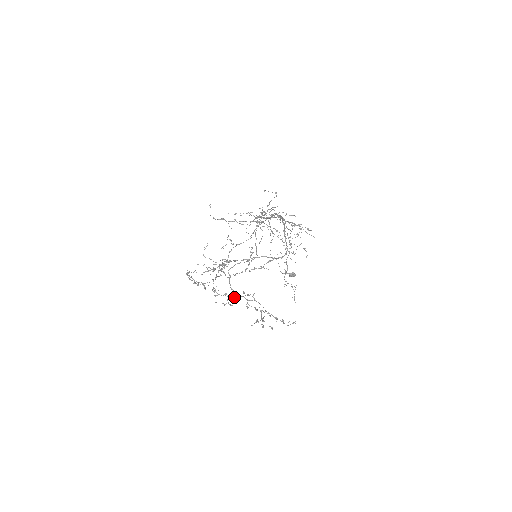
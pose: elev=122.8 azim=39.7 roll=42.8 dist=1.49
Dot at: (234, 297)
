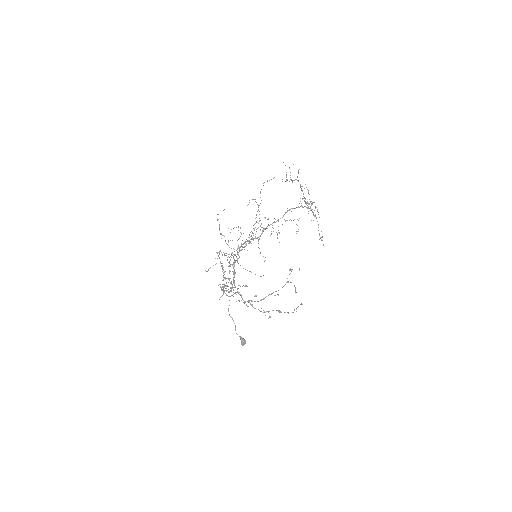
Dot at: (238, 292)
